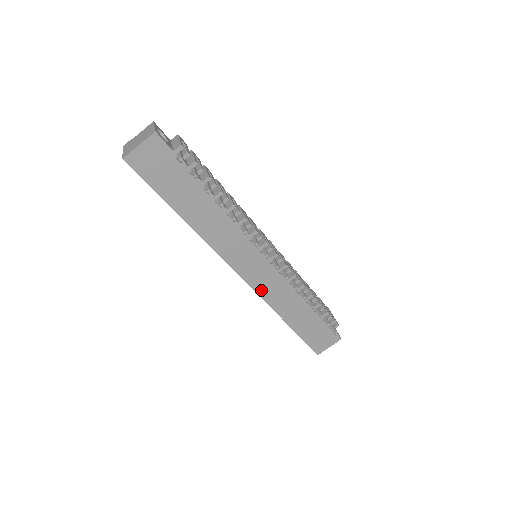
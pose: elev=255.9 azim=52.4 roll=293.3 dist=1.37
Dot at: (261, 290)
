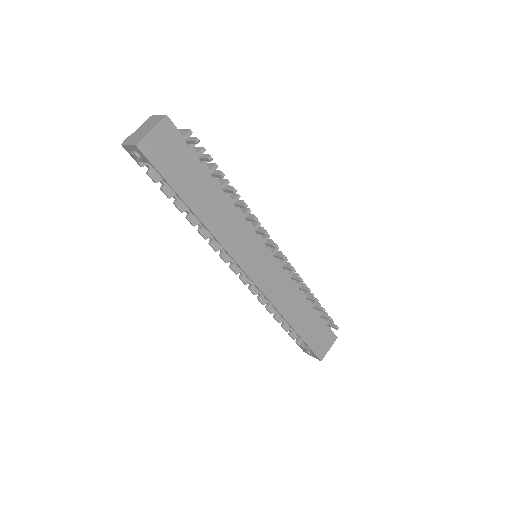
Dot at: (268, 291)
